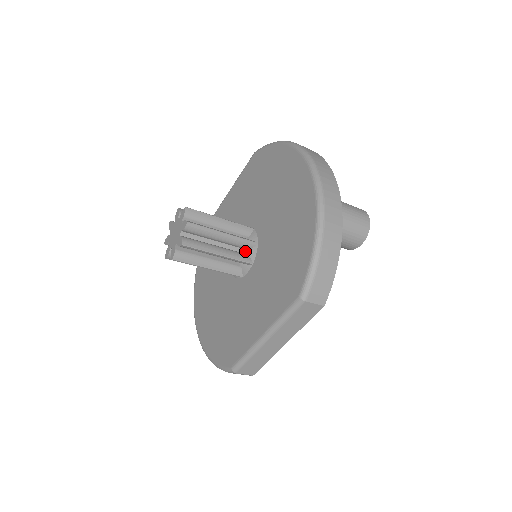
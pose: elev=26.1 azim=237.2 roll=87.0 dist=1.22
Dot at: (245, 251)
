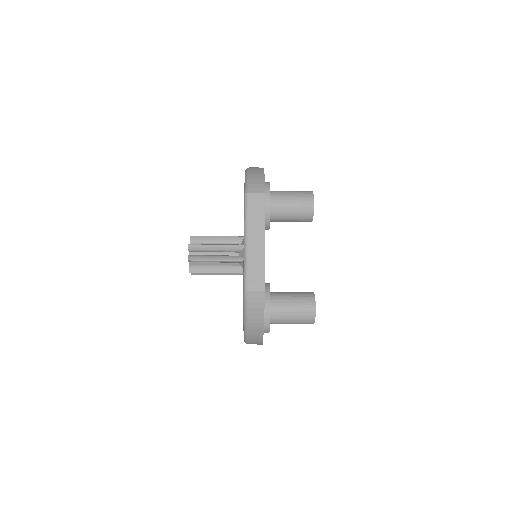
Dot at: occluded
